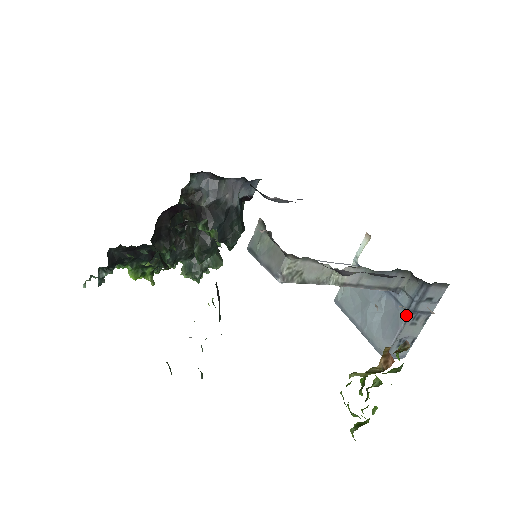
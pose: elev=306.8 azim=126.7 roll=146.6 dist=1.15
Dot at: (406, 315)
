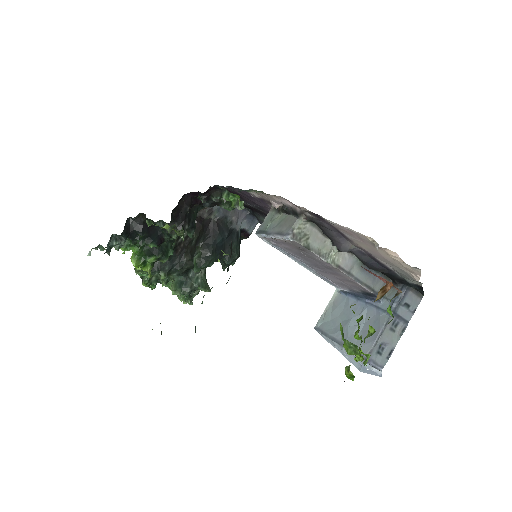
Dot at: (387, 317)
